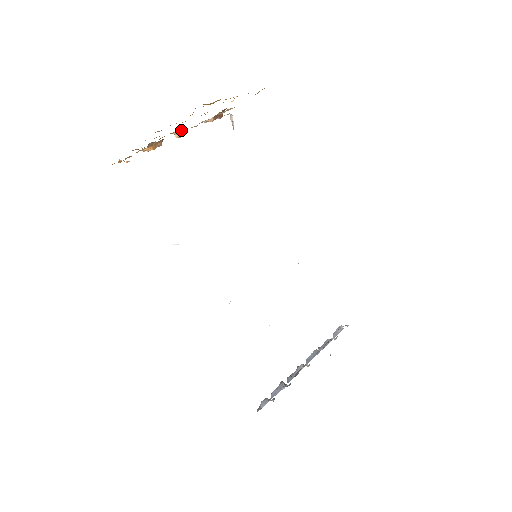
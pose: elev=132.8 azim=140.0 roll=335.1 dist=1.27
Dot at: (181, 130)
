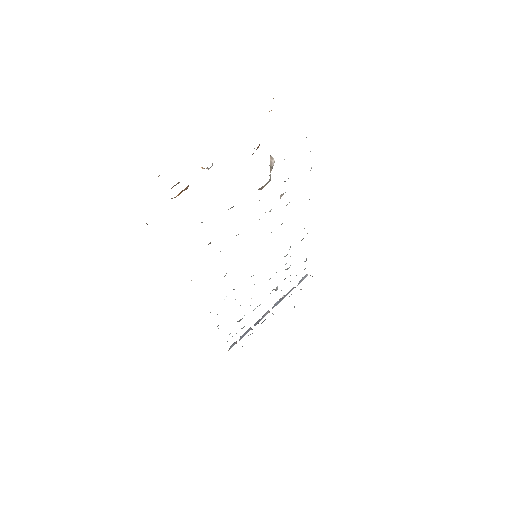
Dot at: (211, 166)
